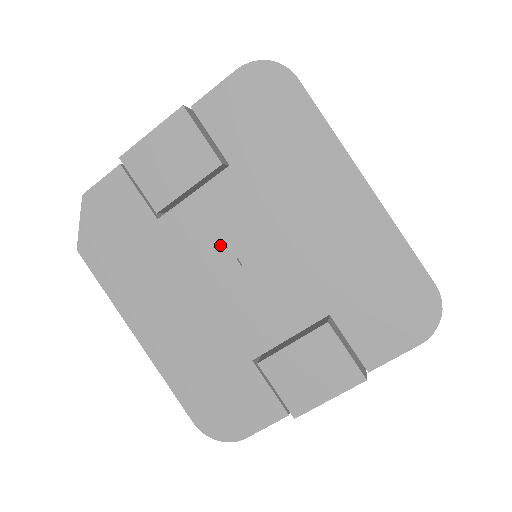
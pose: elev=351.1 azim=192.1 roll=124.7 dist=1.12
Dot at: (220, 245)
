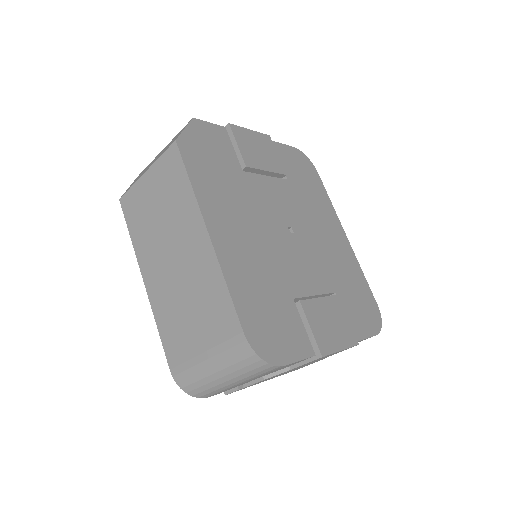
Dot at: (279, 213)
